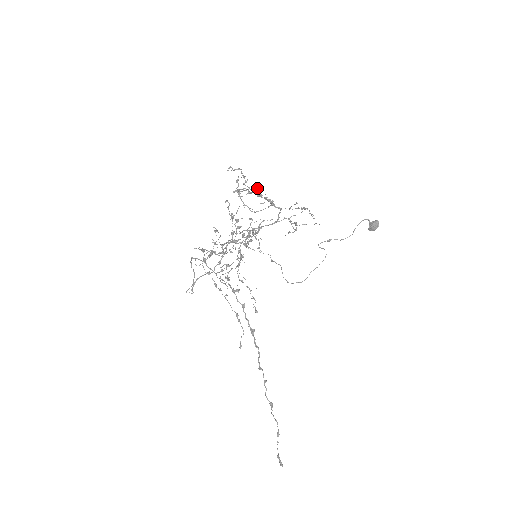
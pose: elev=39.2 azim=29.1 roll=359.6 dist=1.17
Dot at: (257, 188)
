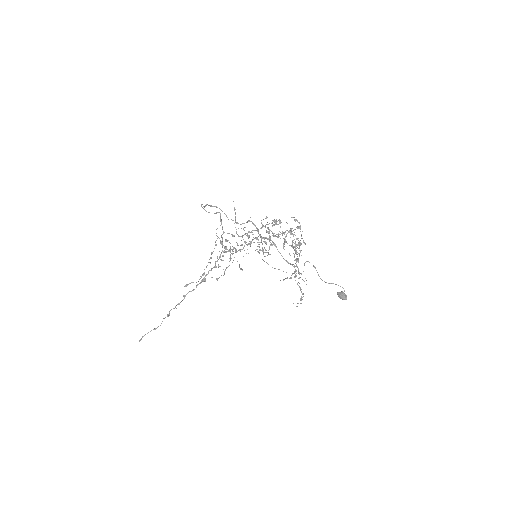
Dot at: occluded
